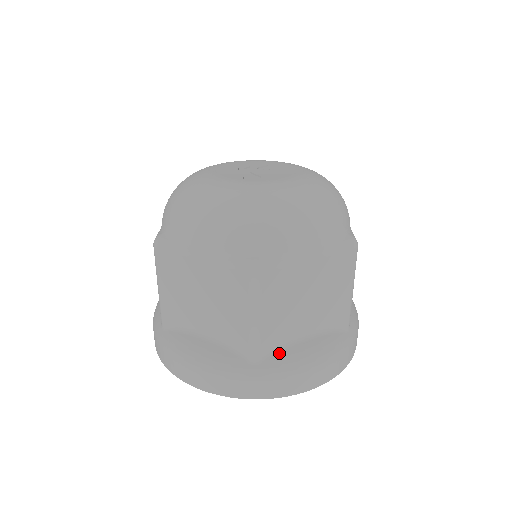
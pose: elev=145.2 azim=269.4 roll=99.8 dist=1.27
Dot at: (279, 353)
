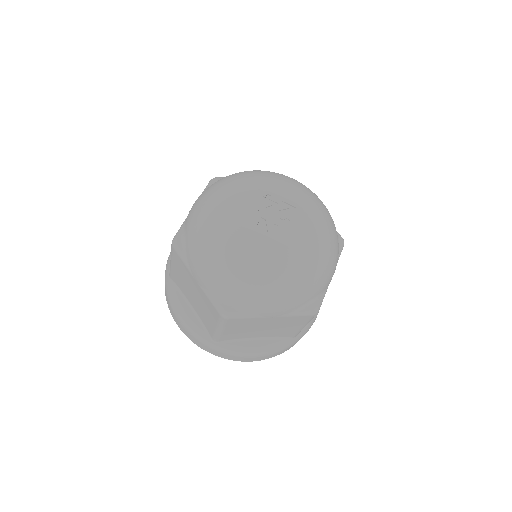
Dot at: (233, 342)
